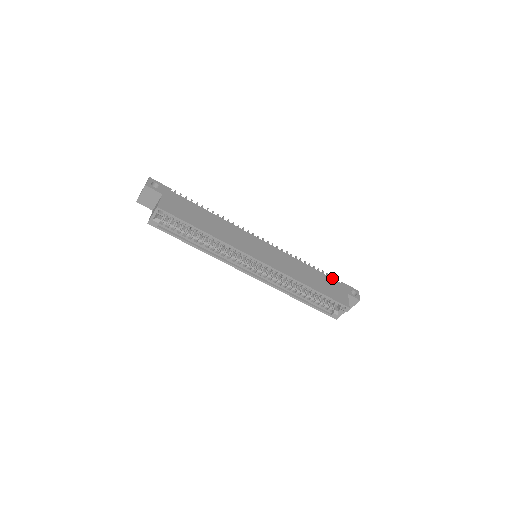
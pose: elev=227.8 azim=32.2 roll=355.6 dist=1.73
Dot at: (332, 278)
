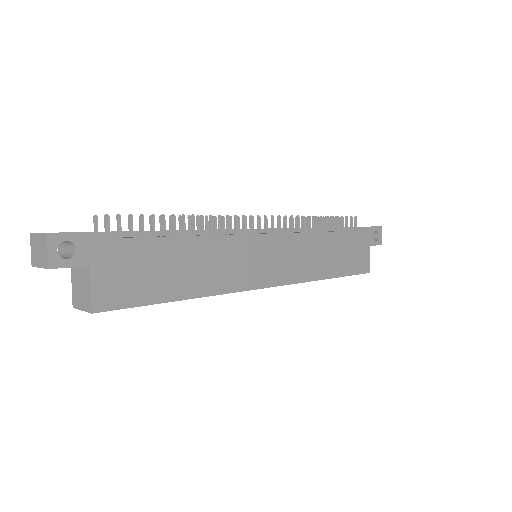
Dot at: (354, 231)
